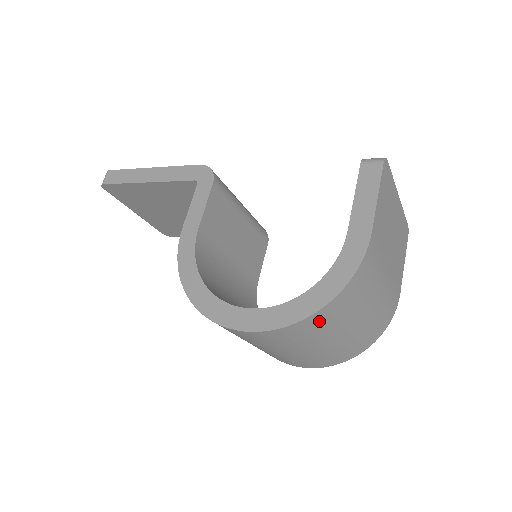
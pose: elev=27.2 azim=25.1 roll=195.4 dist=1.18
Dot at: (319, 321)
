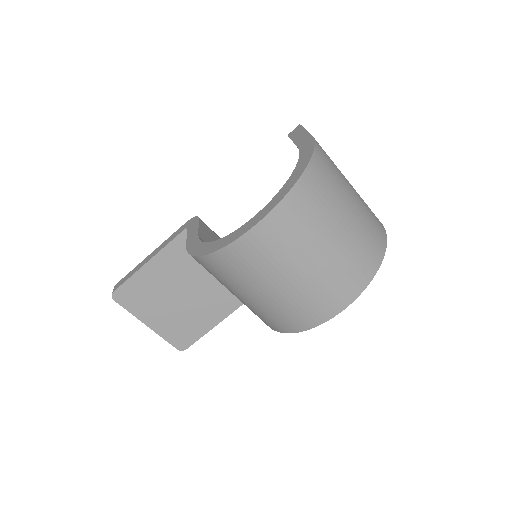
Dot at: (311, 190)
